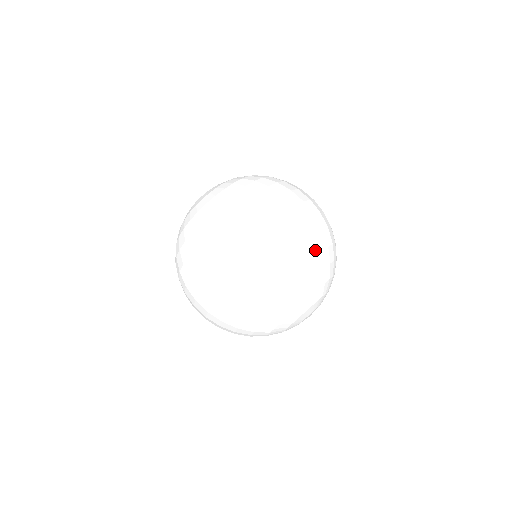
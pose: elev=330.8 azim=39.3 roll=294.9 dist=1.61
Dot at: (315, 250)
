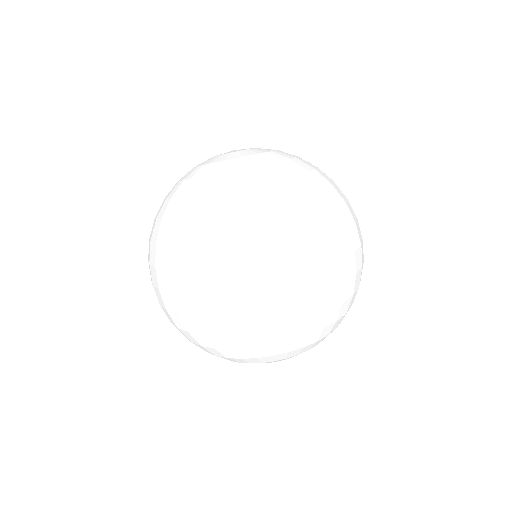
Dot at: (317, 326)
